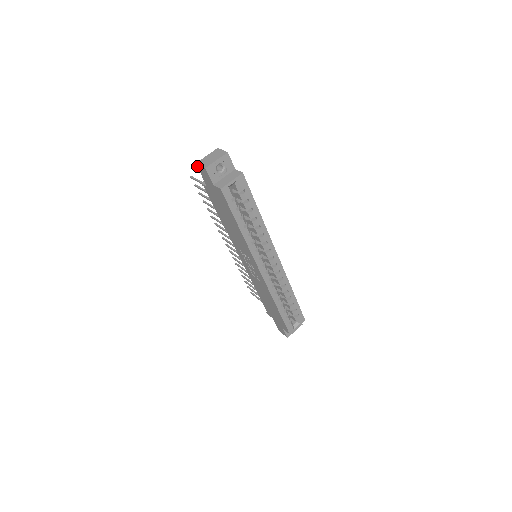
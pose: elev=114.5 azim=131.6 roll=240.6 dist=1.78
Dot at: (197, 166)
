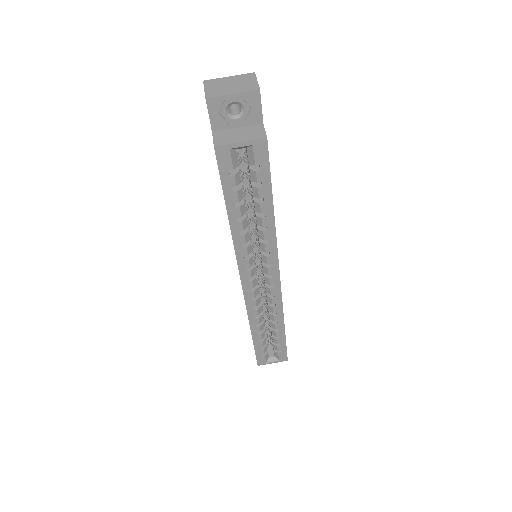
Dot at: occluded
